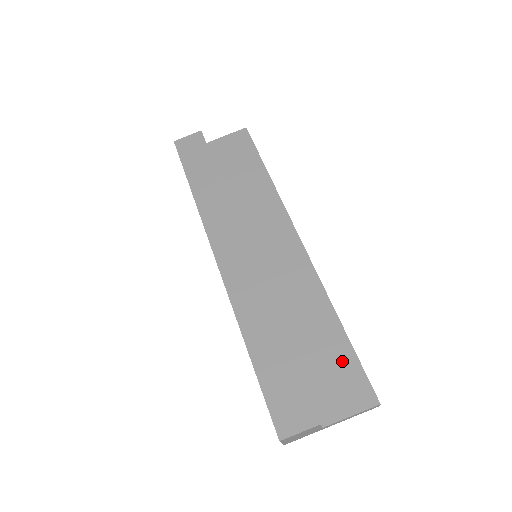
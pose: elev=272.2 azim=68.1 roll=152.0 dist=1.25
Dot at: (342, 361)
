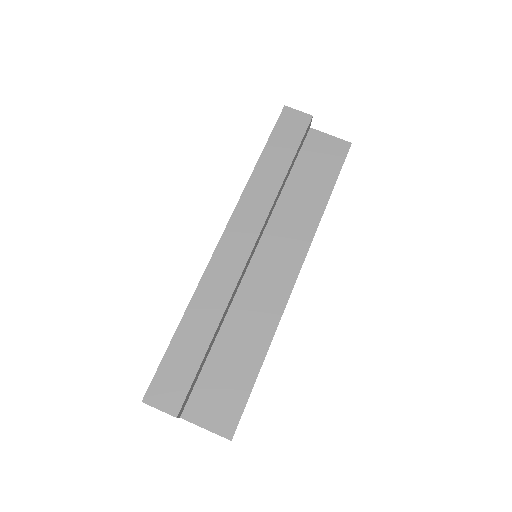
Dot at: (237, 388)
